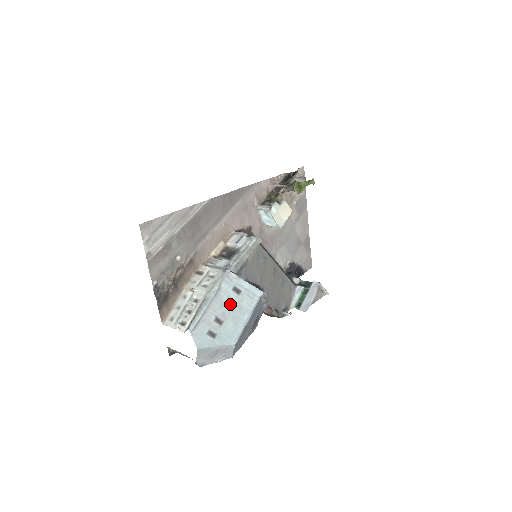
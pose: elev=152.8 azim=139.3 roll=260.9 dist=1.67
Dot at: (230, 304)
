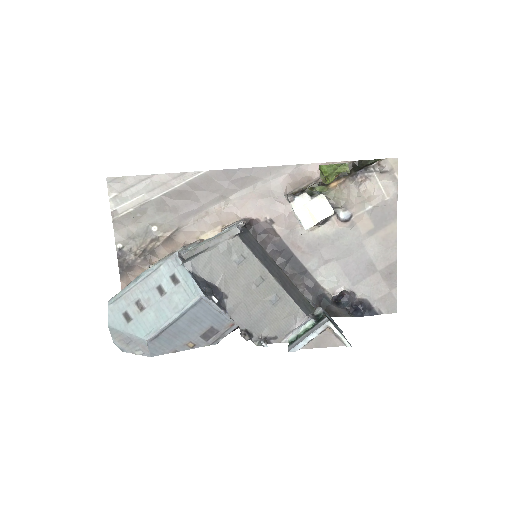
Dot at: (160, 292)
